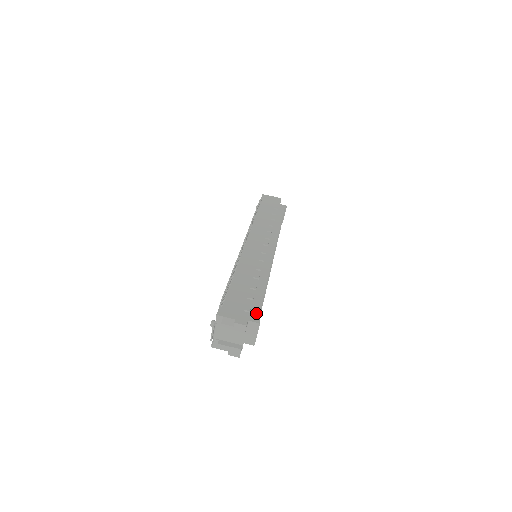
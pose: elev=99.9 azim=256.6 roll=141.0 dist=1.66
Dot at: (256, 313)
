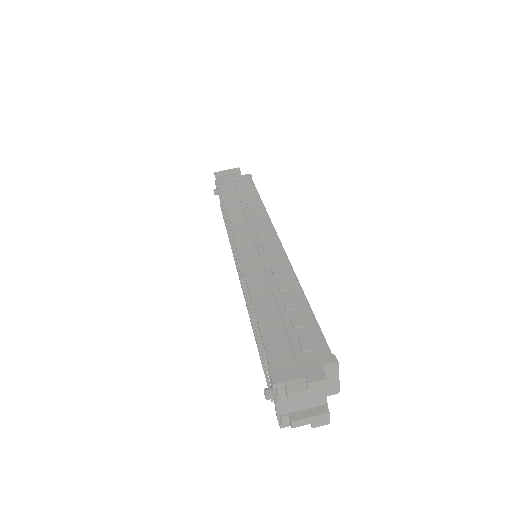
Dot at: (321, 347)
